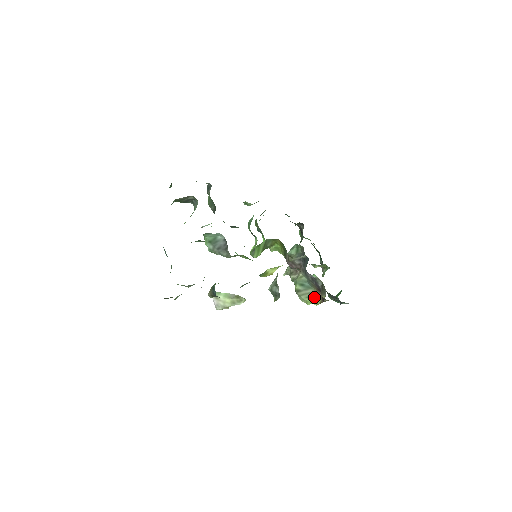
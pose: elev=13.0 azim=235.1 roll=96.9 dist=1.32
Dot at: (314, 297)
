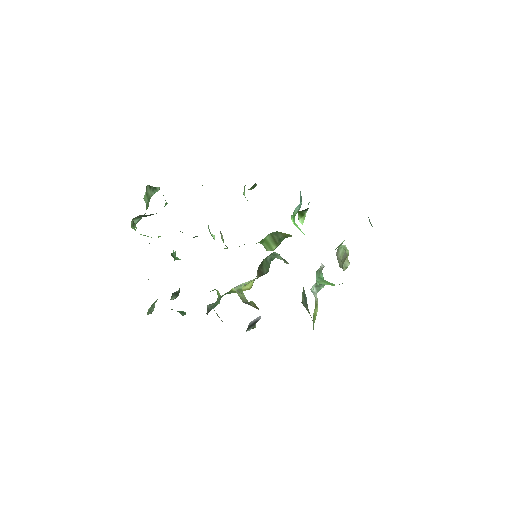
Dot at: occluded
